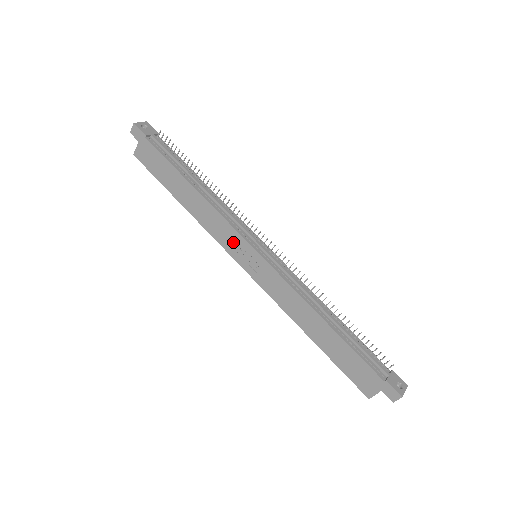
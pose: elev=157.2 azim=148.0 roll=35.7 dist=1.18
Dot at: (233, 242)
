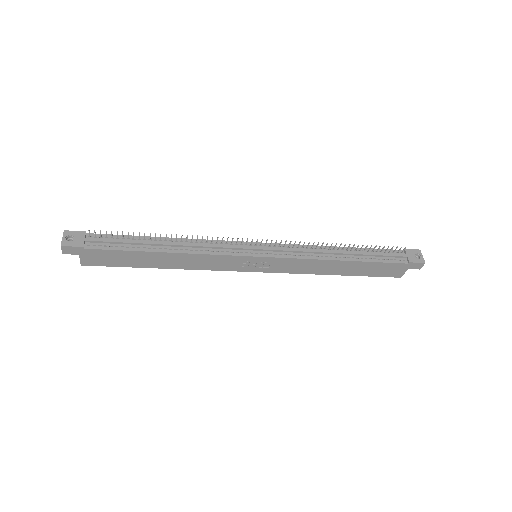
Dot at: (233, 263)
